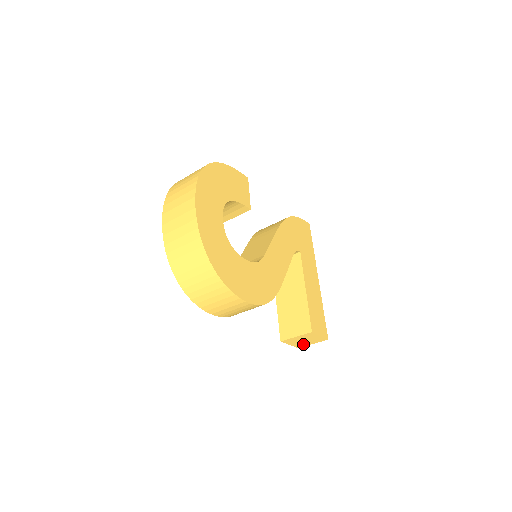
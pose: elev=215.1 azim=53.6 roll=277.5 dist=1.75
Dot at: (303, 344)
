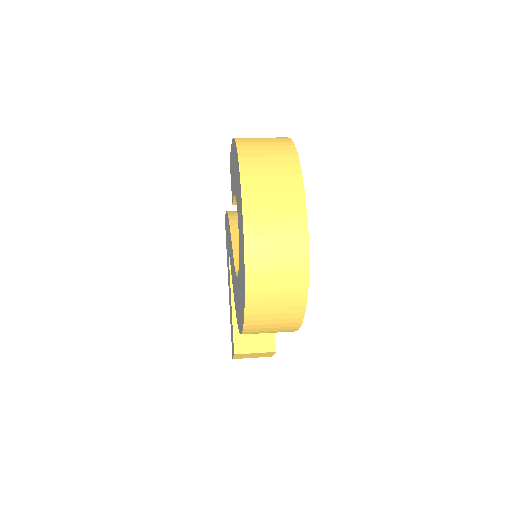
Dot at: (244, 357)
